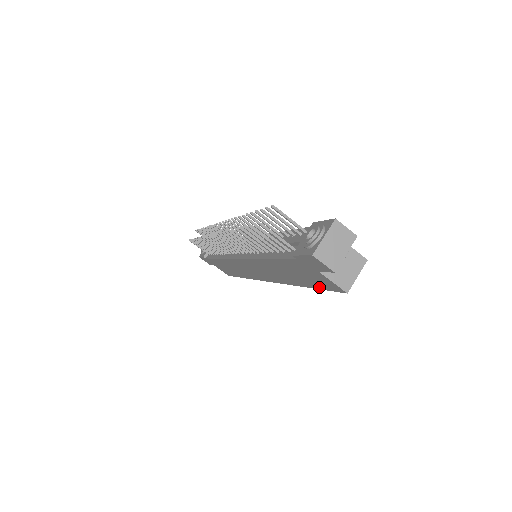
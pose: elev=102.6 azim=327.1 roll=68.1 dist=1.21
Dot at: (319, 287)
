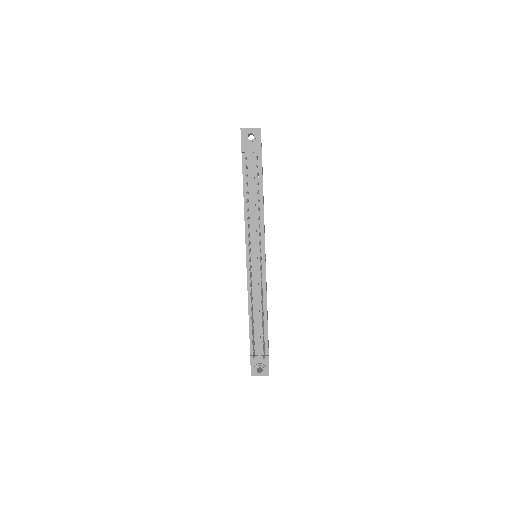
Dot at: occluded
